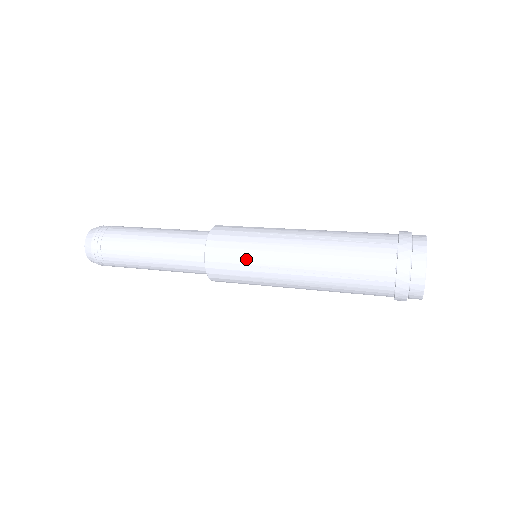
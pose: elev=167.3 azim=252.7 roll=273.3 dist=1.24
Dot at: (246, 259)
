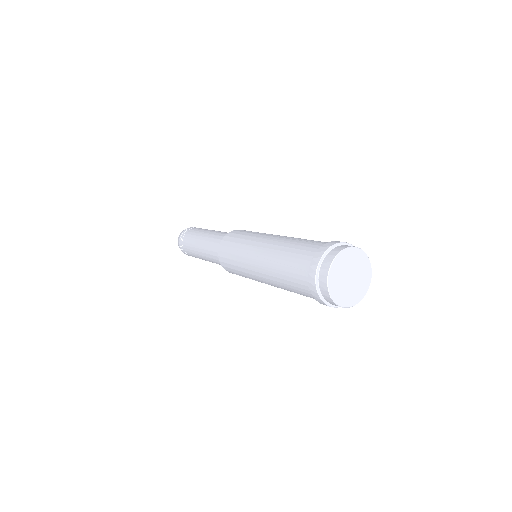
Dot at: (238, 245)
